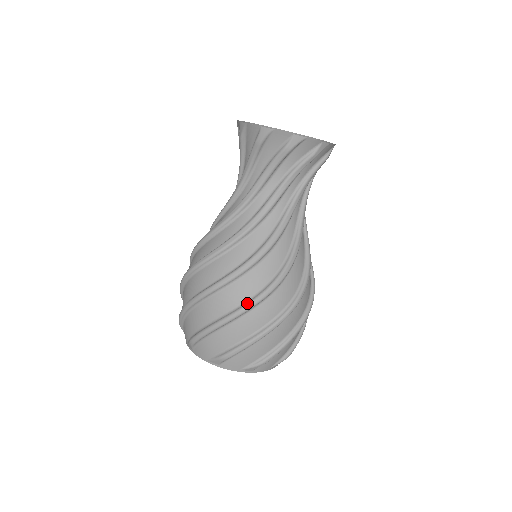
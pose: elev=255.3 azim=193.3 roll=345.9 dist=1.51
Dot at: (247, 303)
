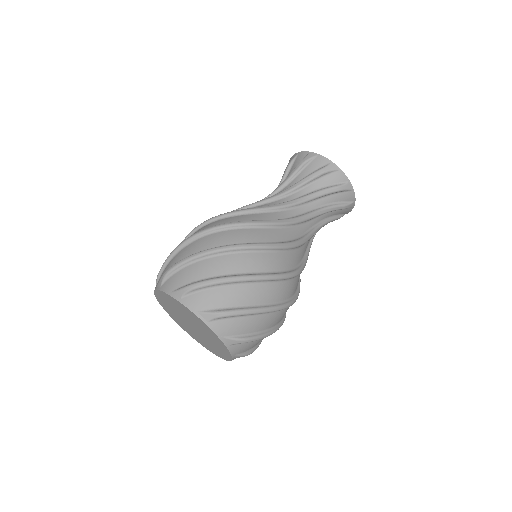
Dot at: (241, 243)
